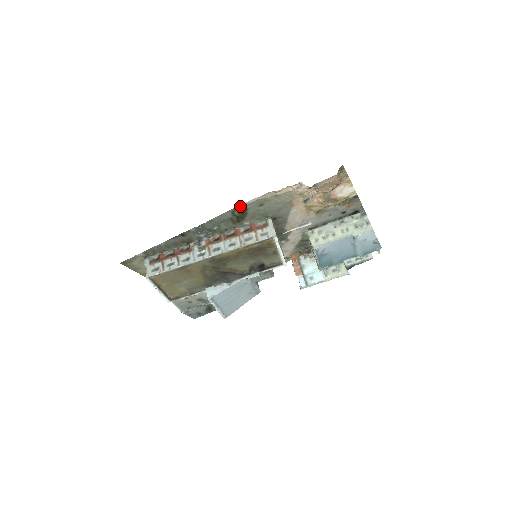
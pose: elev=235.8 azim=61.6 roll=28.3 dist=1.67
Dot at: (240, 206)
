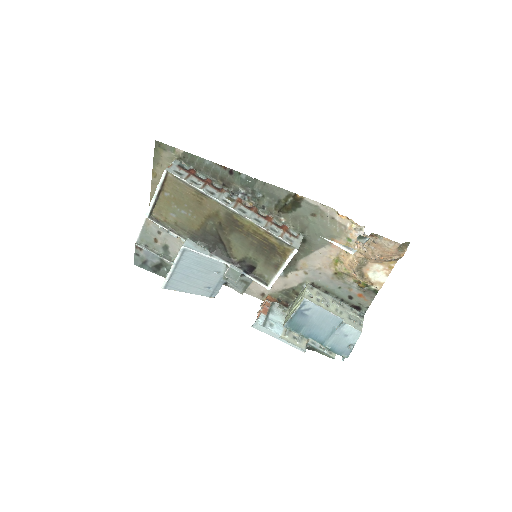
Dot at: (300, 196)
